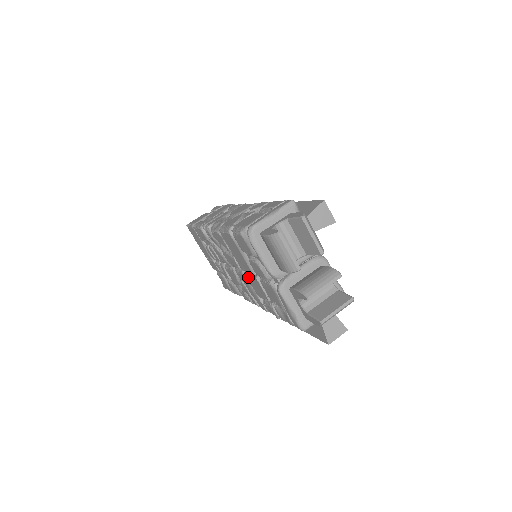
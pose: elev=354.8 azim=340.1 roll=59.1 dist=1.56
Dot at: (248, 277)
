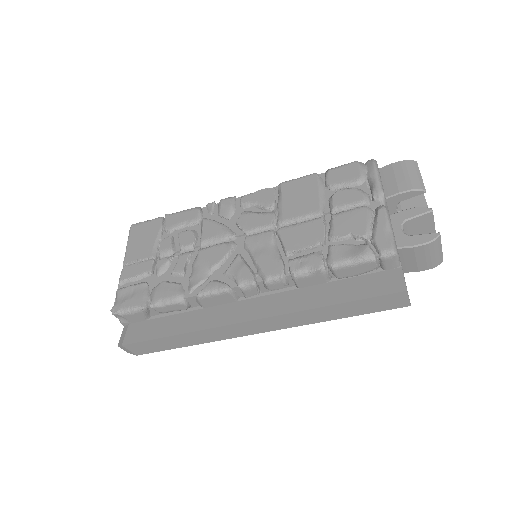
Dot at: (291, 227)
